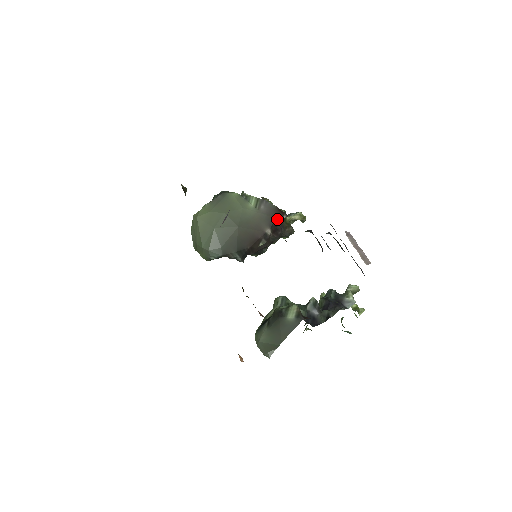
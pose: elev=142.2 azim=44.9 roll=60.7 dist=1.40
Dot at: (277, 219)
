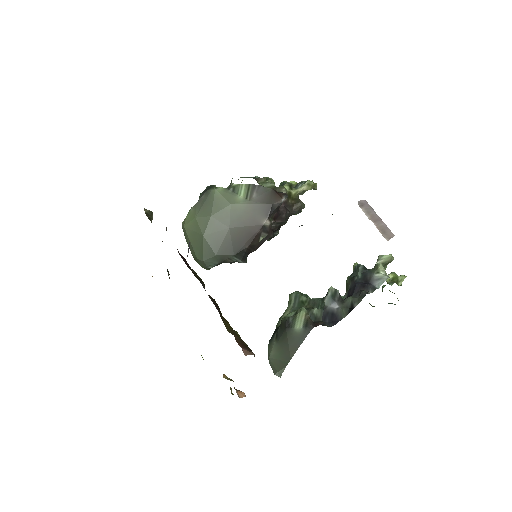
Dot at: (274, 205)
